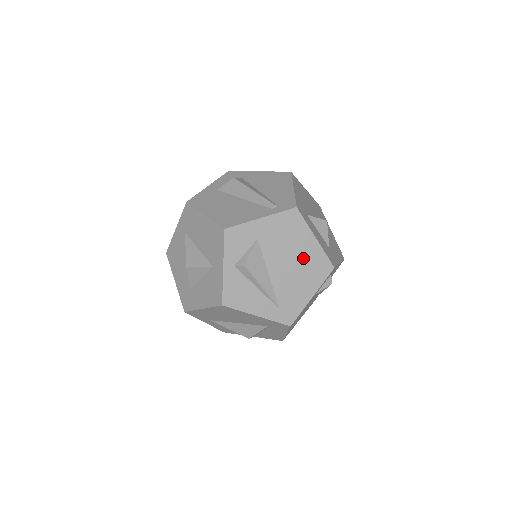
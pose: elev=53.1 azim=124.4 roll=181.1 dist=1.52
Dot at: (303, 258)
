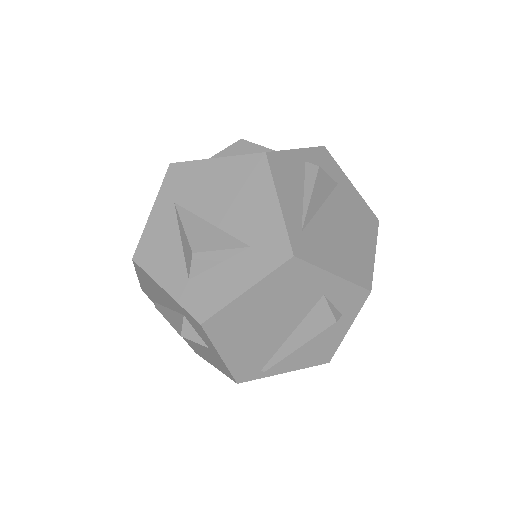
Dot at: (355, 245)
